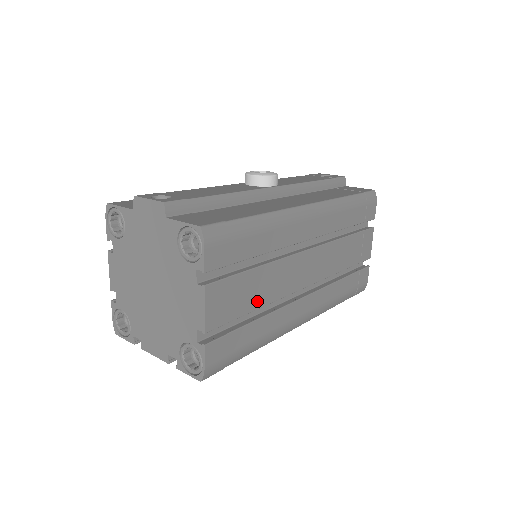
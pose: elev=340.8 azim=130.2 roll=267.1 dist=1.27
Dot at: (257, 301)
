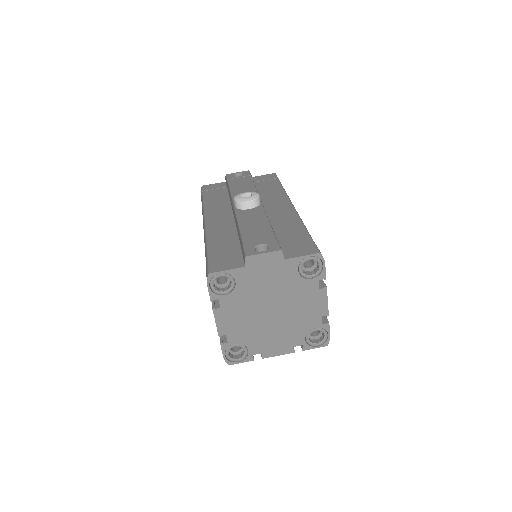
Dot at: occluded
